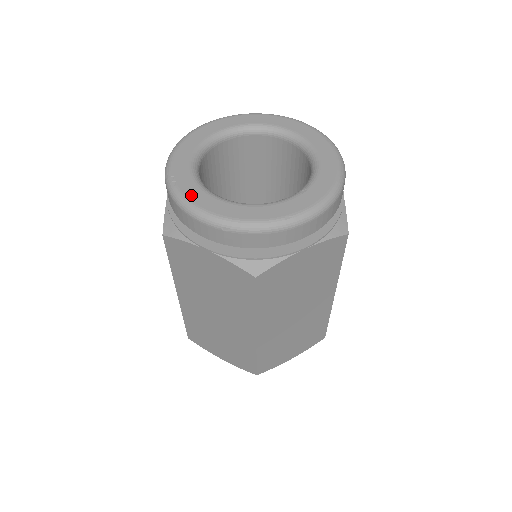
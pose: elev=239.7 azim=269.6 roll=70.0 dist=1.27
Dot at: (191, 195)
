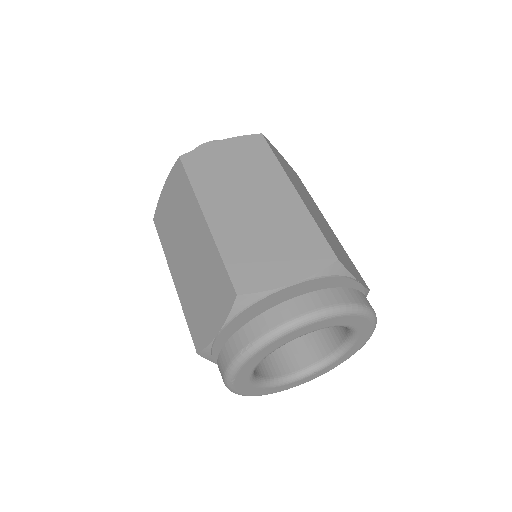
Dot at: (240, 389)
